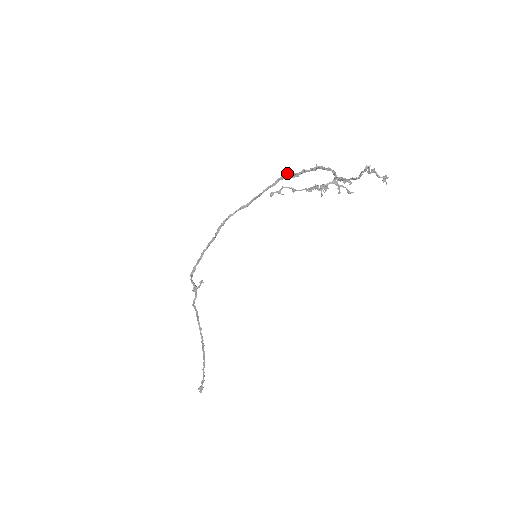
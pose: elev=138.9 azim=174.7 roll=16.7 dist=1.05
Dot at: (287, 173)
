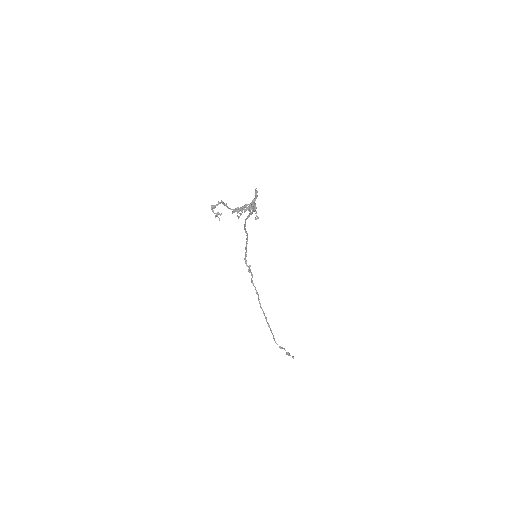
Dot at: occluded
